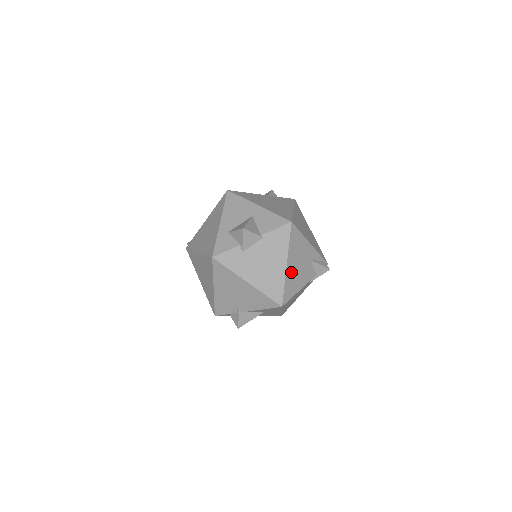
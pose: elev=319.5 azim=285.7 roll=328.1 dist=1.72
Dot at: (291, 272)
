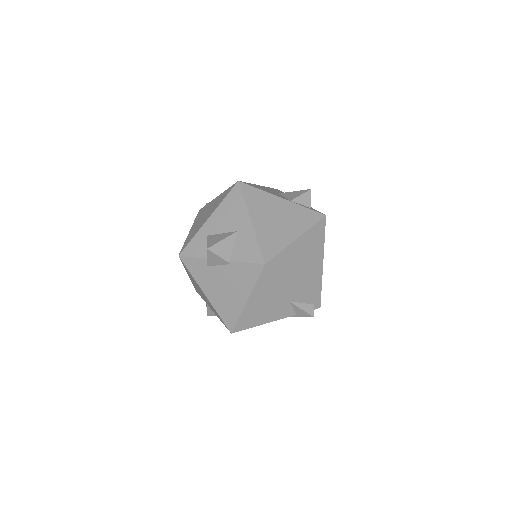
Dot at: (253, 308)
